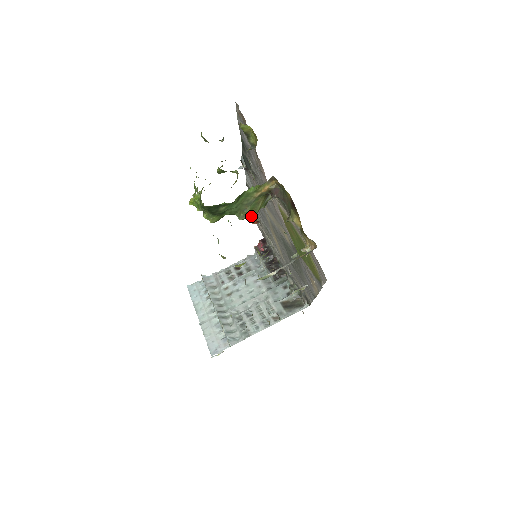
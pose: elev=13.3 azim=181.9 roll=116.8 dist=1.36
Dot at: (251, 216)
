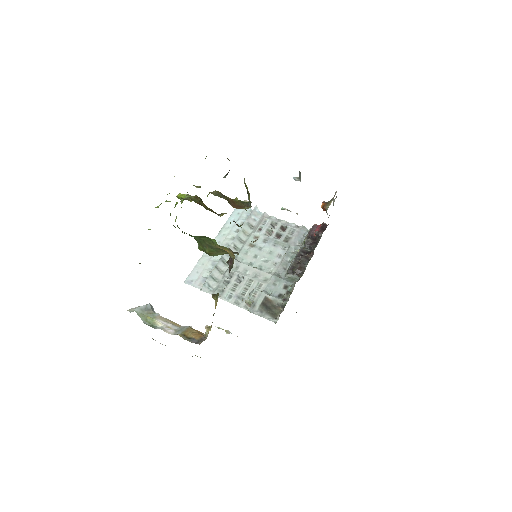
Dot at: (209, 254)
